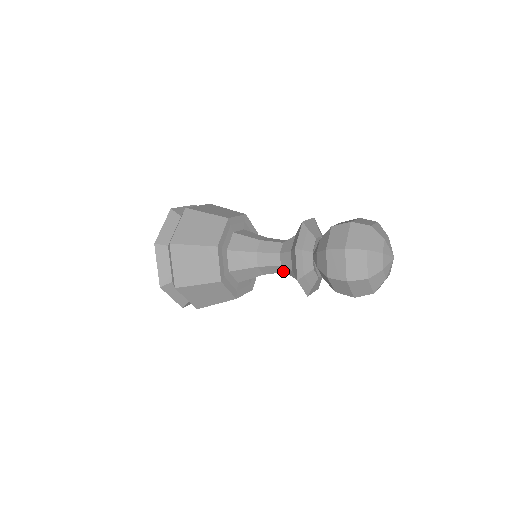
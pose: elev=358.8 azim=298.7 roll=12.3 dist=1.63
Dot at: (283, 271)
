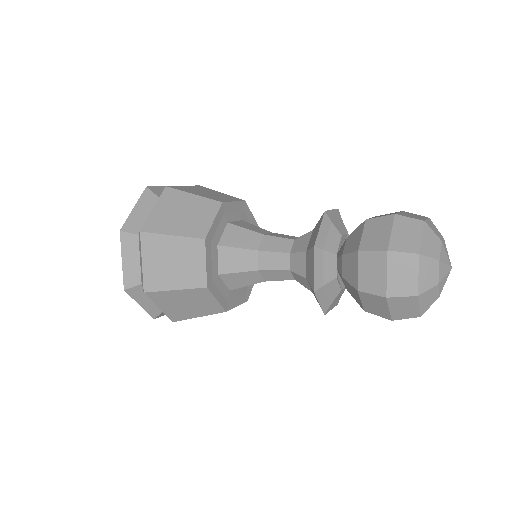
Dot at: occluded
